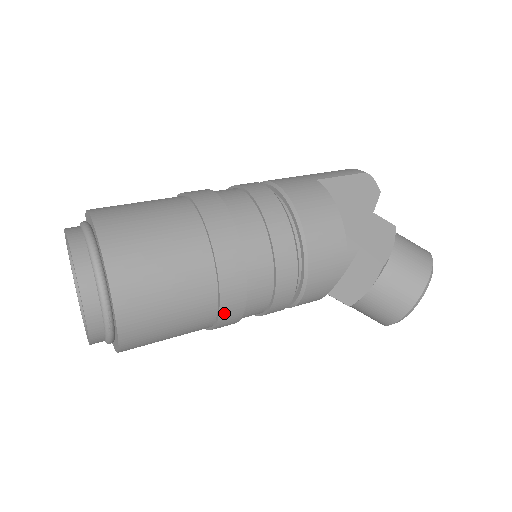
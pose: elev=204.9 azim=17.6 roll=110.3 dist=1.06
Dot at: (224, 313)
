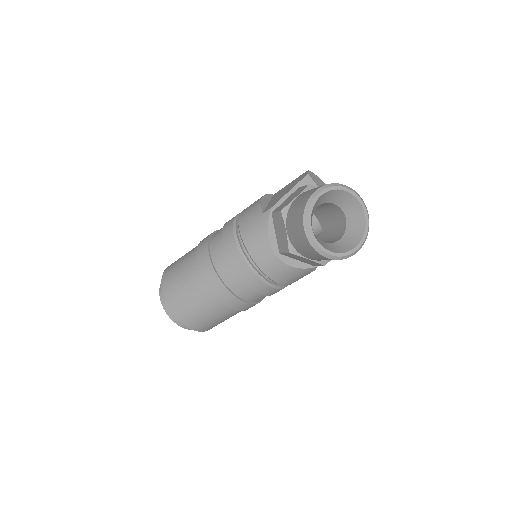
Dot at: (207, 279)
